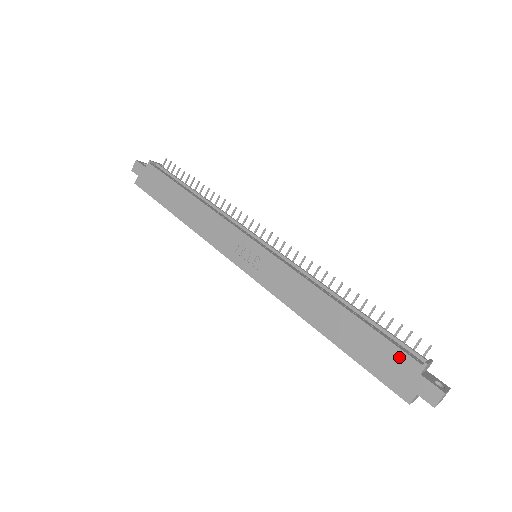
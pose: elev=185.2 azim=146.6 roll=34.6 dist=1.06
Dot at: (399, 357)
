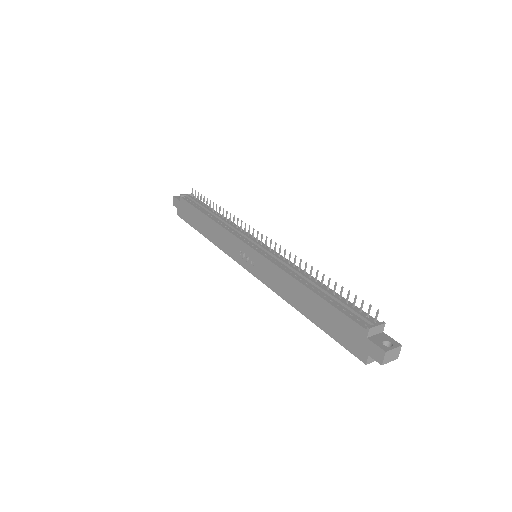
Dot at: (351, 325)
